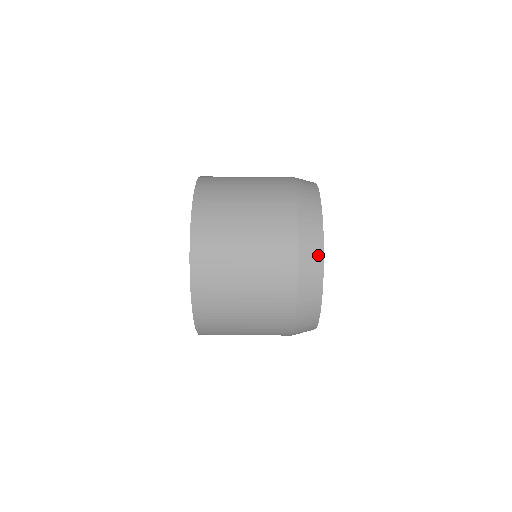
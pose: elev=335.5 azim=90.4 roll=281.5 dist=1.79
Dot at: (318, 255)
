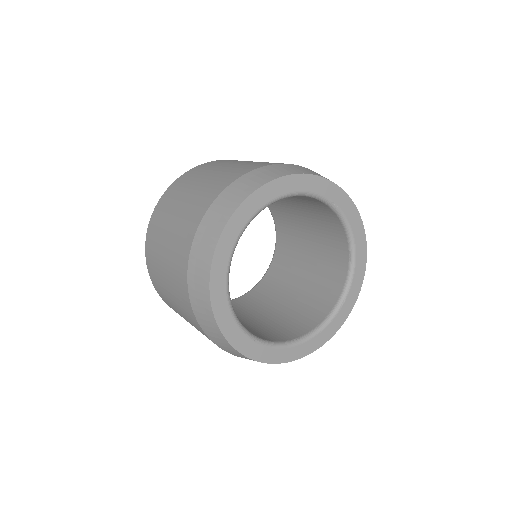
Dot at: (205, 299)
